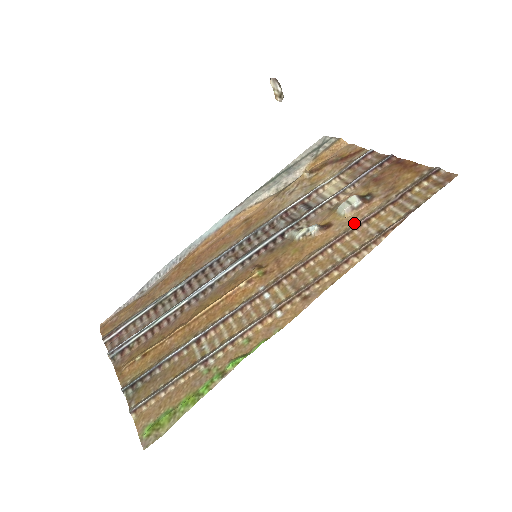
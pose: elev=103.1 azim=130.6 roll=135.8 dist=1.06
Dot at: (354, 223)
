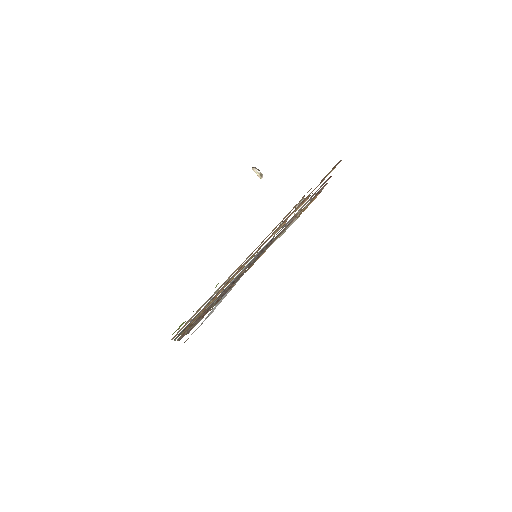
Dot at: occluded
